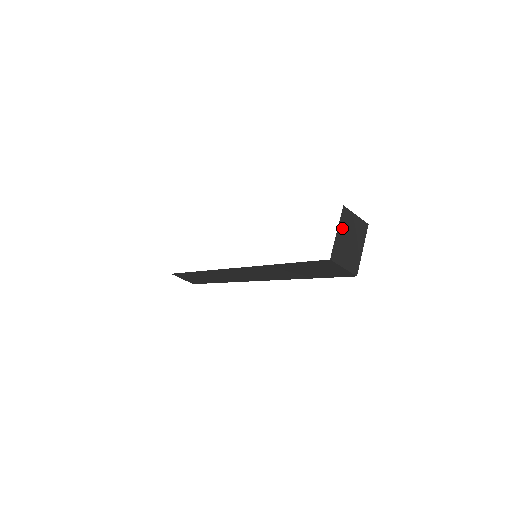
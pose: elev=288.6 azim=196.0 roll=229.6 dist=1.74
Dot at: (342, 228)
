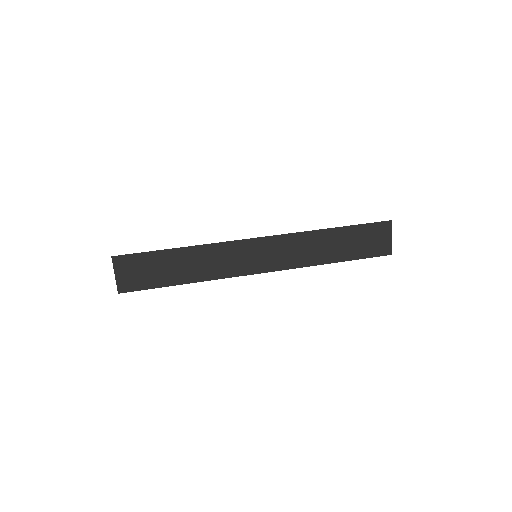
Dot at: occluded
